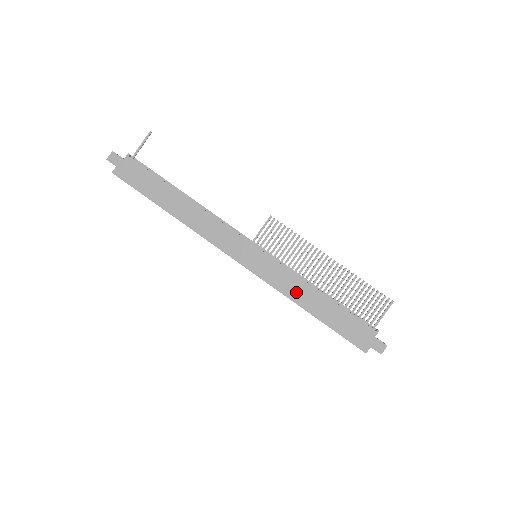
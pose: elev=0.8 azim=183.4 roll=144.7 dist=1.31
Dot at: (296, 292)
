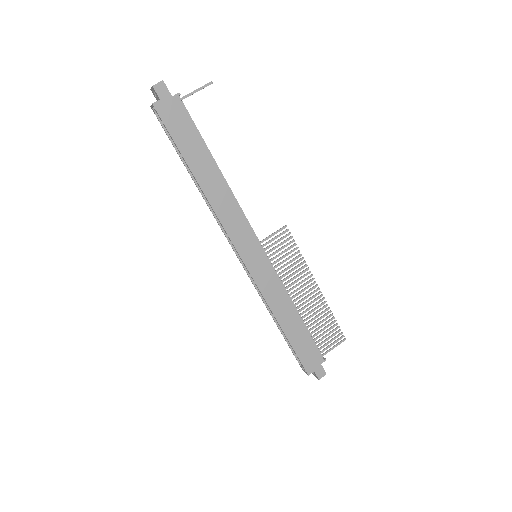
Dot at: (278, 304)
